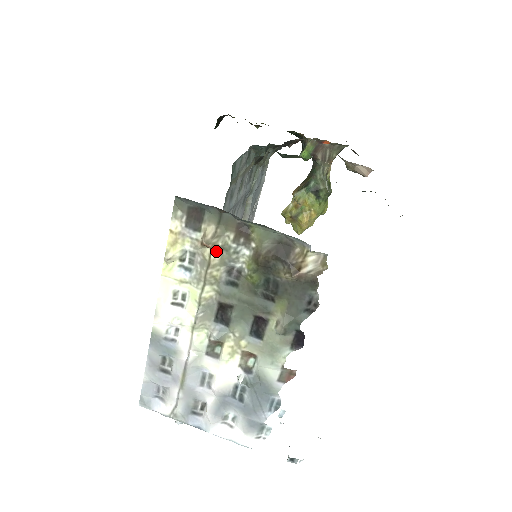
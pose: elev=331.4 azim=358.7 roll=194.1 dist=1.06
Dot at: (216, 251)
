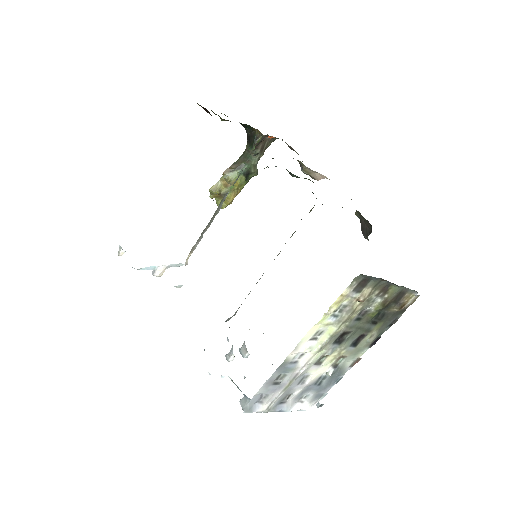
Dot at: (363, 303)
